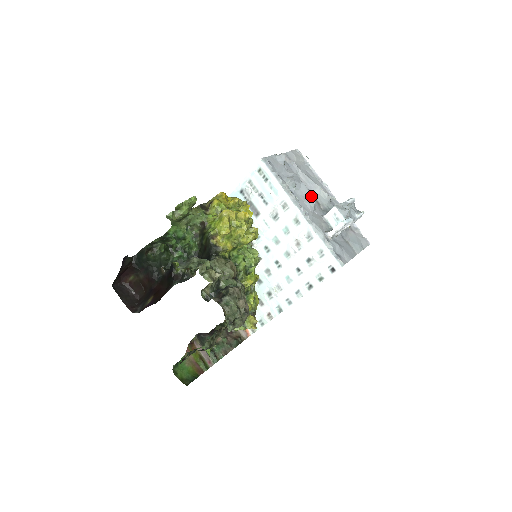
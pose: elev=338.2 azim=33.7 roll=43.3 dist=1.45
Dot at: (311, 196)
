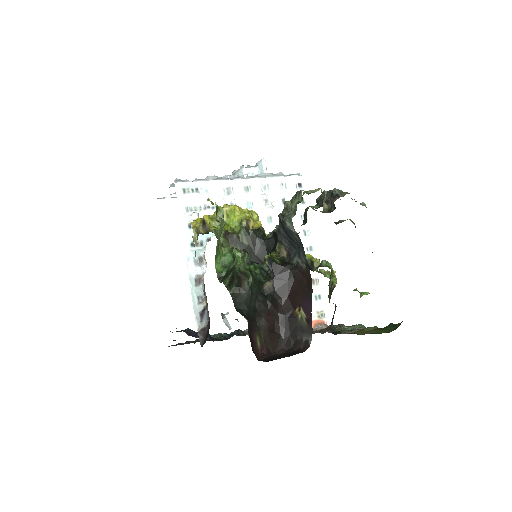
Dot at: occluded
